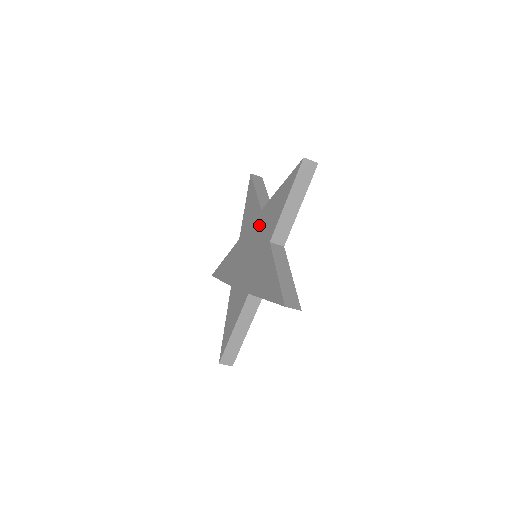
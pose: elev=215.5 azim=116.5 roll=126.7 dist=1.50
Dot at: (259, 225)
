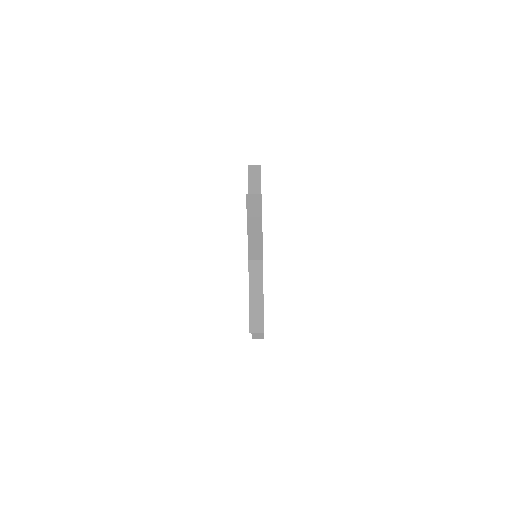
Dot at: occluded
